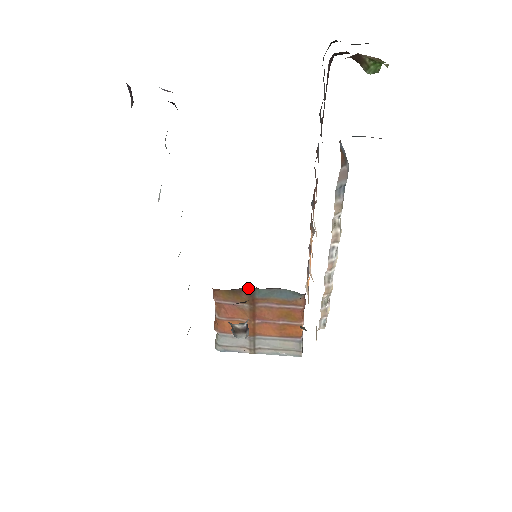
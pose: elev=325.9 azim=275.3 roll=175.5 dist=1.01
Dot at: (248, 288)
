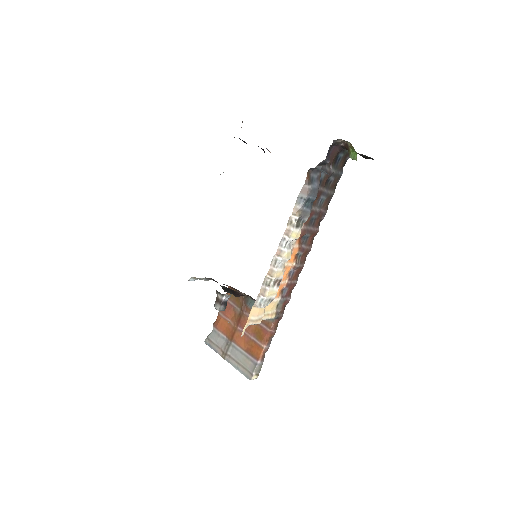
Dot at: (246, 295)
